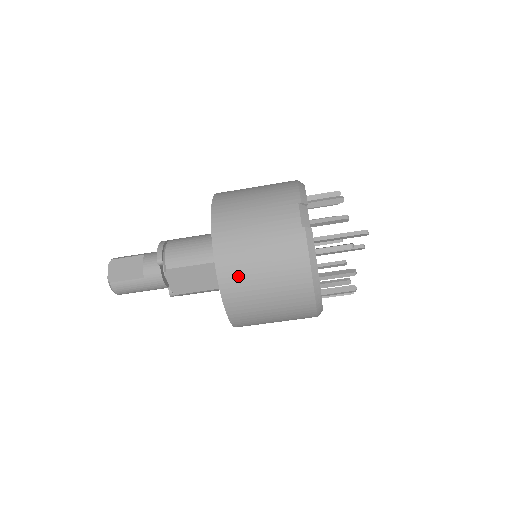
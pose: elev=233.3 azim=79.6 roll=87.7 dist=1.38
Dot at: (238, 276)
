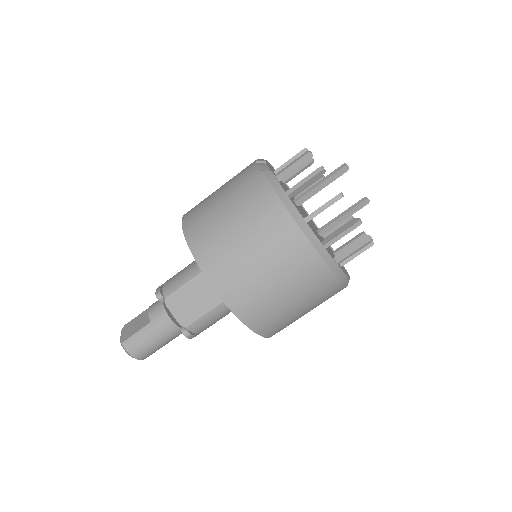
Dot at: (213, 247)
